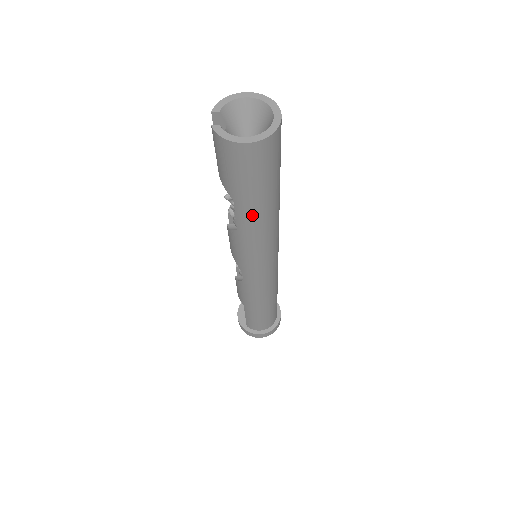
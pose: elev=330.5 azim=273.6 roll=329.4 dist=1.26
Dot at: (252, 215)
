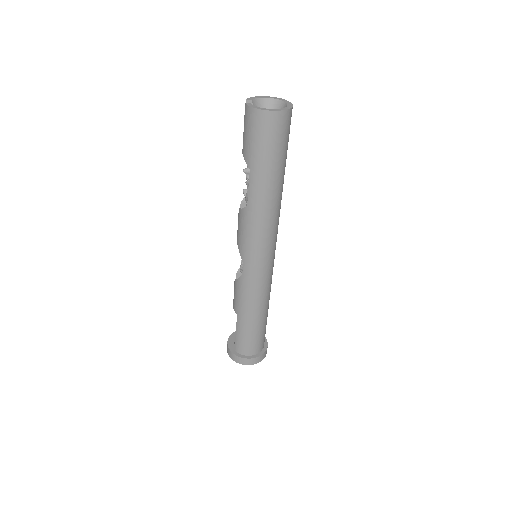
Dot at: (261, 187)
